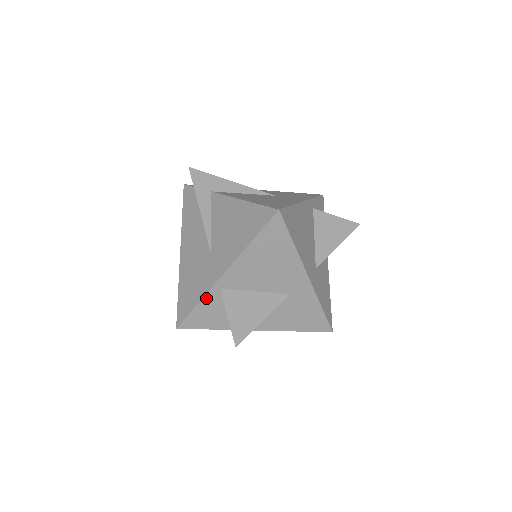
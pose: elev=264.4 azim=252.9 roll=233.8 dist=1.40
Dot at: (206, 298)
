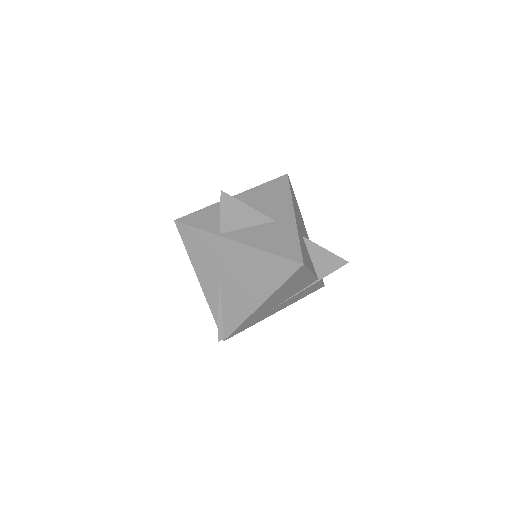
Dot at: (212, 207)
